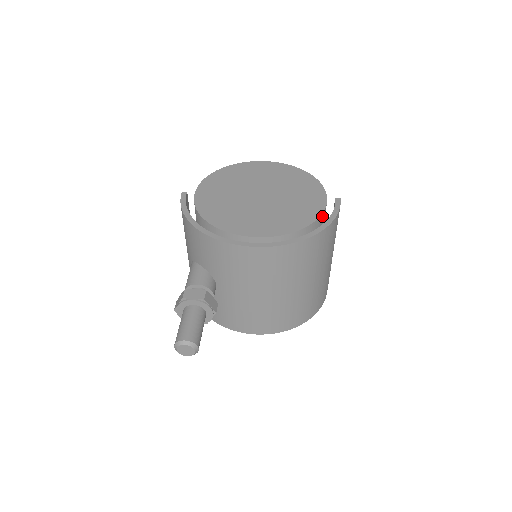
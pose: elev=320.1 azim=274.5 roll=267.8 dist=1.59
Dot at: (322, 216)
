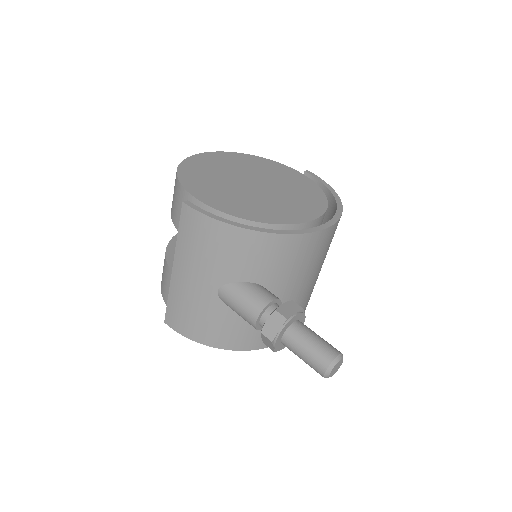
Dot at: occluded
